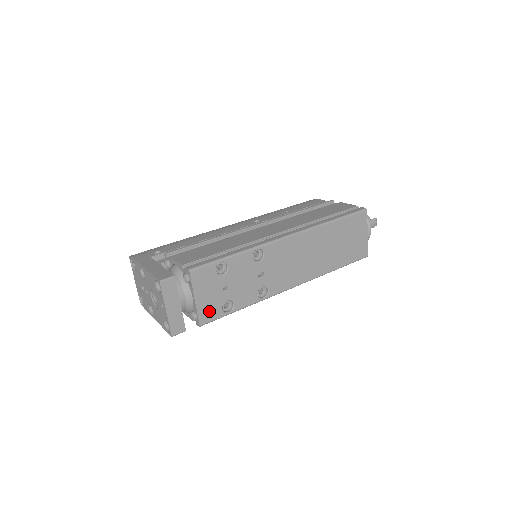
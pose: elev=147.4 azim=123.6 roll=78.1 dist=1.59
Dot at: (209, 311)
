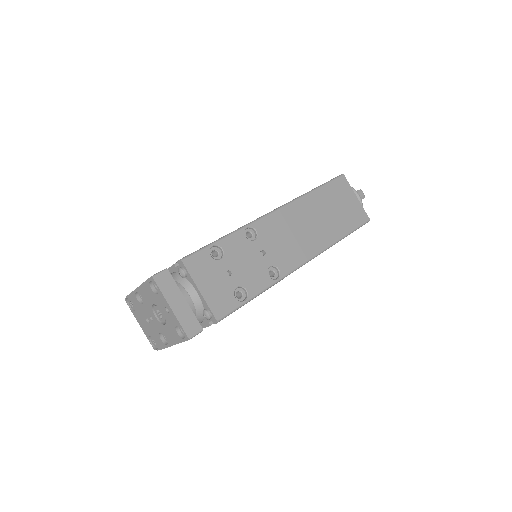
Dot at: (221, 302)
